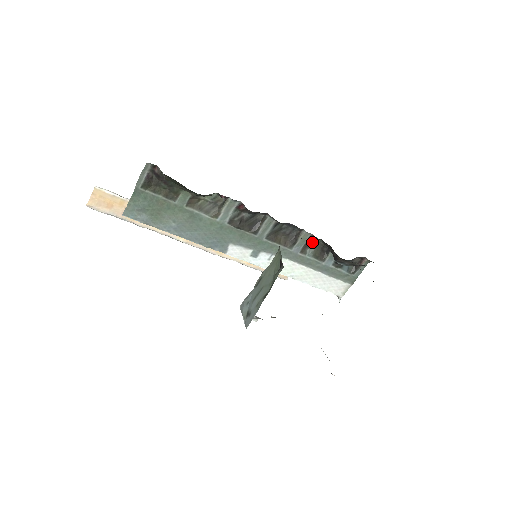
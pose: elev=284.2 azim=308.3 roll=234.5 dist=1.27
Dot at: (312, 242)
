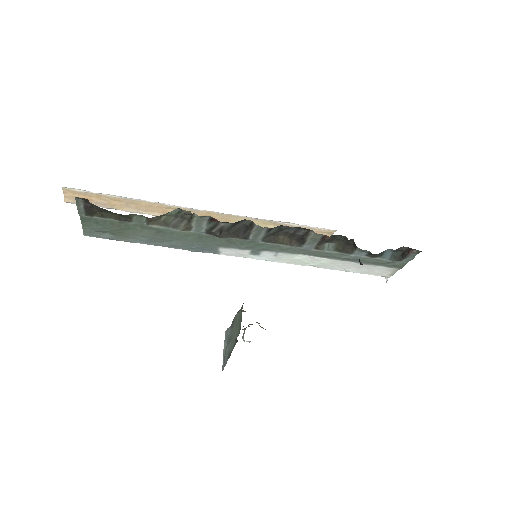
Dot at: occluded
